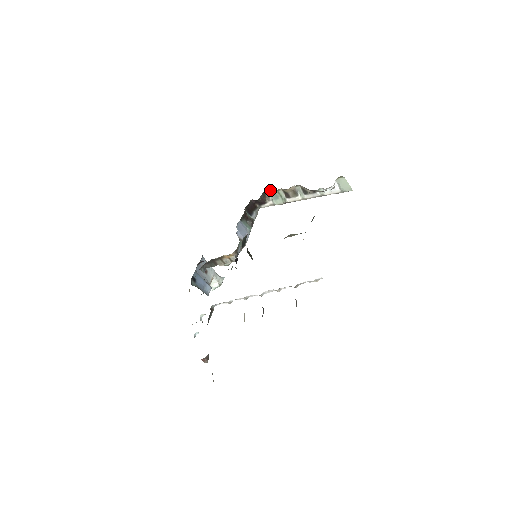
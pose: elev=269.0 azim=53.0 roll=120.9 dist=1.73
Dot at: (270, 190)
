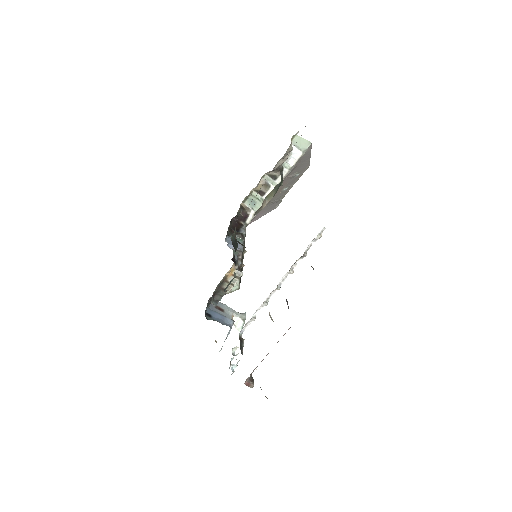
Dot at: (244, 199)
